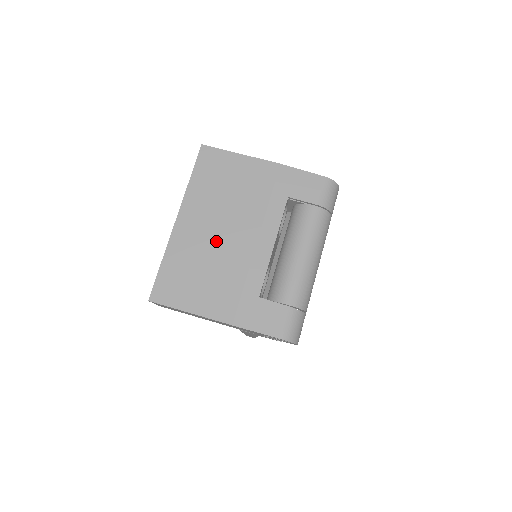
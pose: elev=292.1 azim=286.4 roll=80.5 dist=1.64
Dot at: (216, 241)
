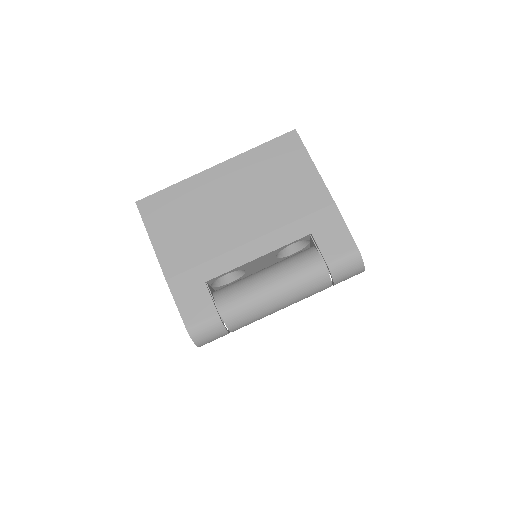
Dot at: (224, 210)
